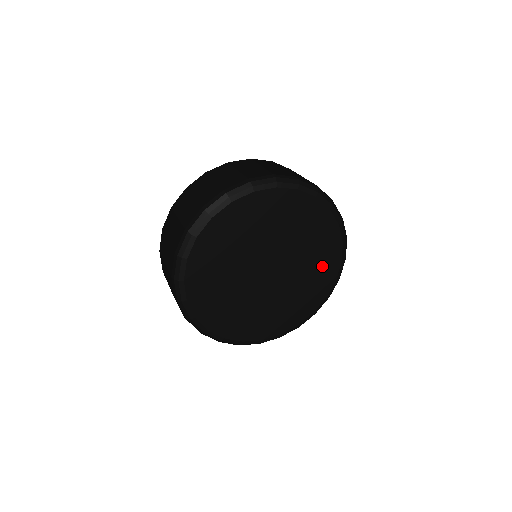
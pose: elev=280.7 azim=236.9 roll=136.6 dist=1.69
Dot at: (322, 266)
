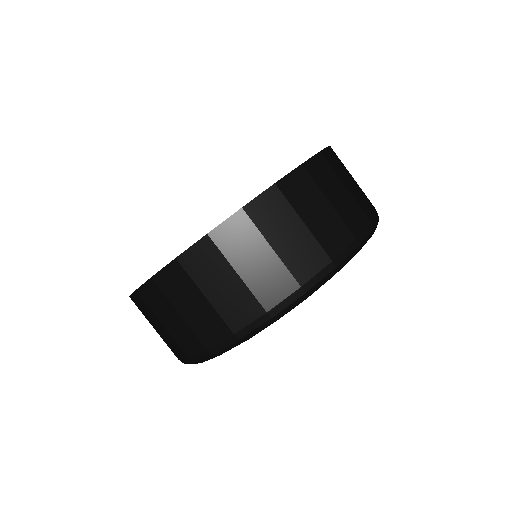
Dot at: occluded
